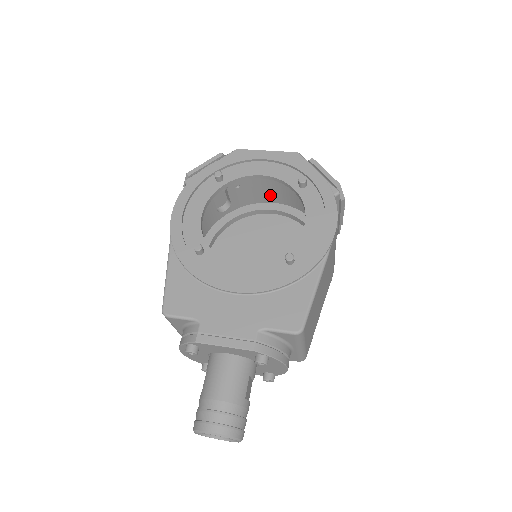
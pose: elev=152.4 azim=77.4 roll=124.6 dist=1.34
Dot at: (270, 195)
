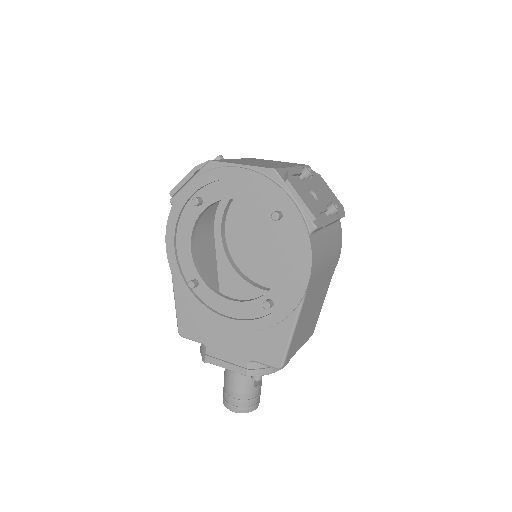
Dot at: occluded
